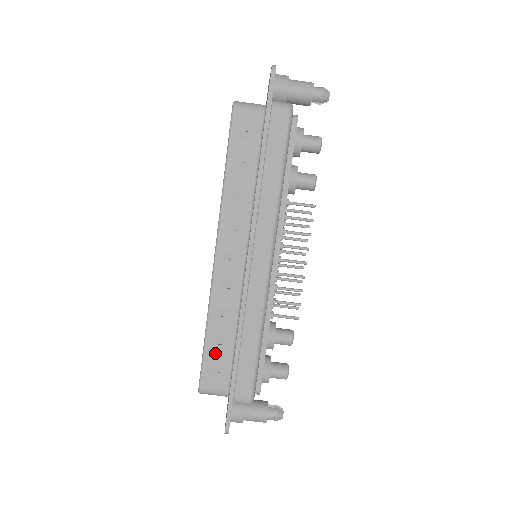
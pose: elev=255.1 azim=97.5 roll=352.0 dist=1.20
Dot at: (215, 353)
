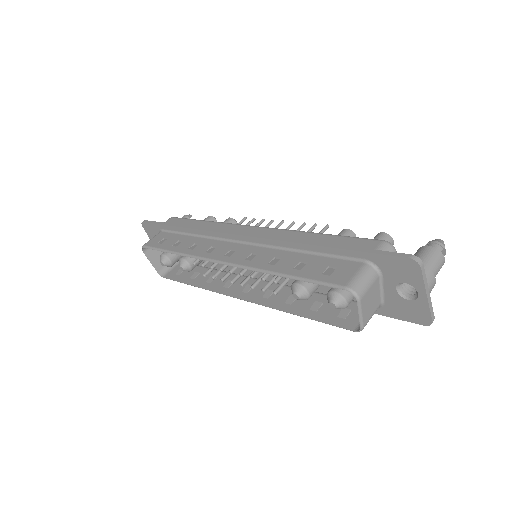
Dot at: (311, 270)
